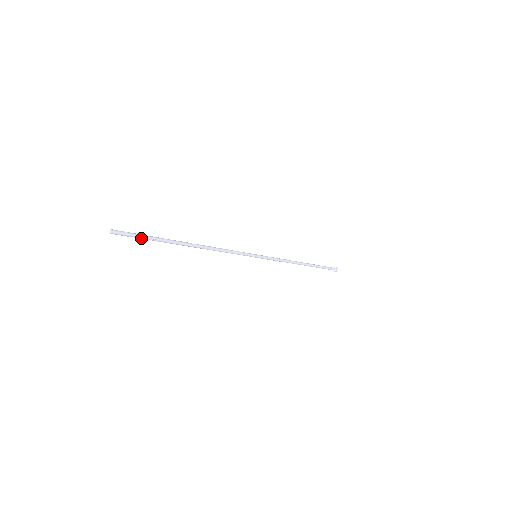
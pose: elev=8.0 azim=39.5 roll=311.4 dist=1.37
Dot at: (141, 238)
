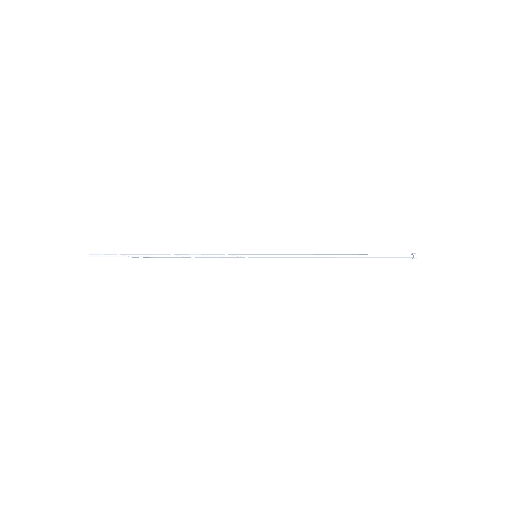
Dot at: occluded
